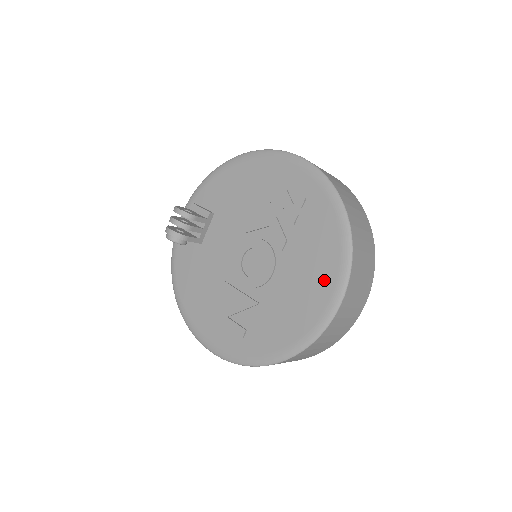
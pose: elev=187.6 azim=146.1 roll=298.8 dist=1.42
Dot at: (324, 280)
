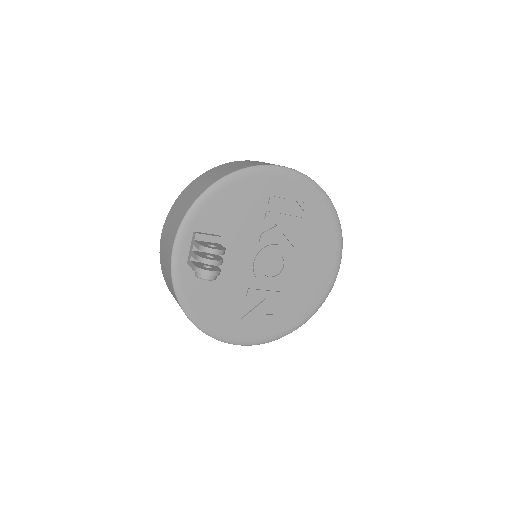
Dot at: (329, 257)
